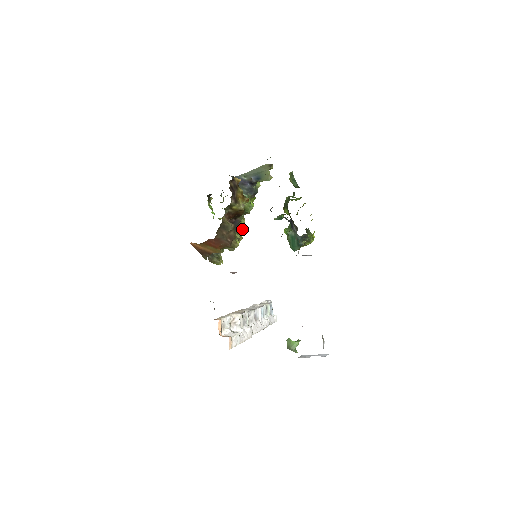
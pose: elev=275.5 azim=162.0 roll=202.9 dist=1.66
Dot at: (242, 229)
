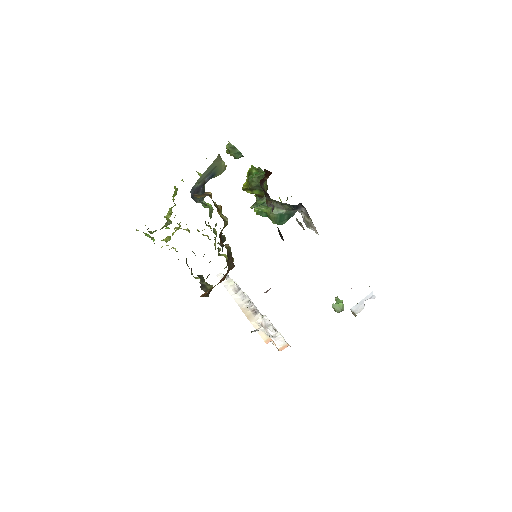
Dot at: (225, 240)
